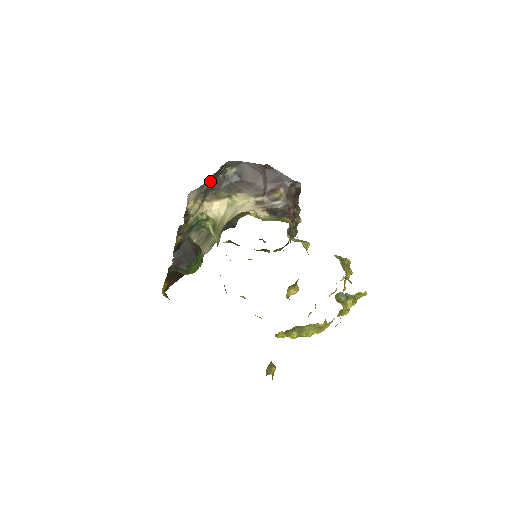
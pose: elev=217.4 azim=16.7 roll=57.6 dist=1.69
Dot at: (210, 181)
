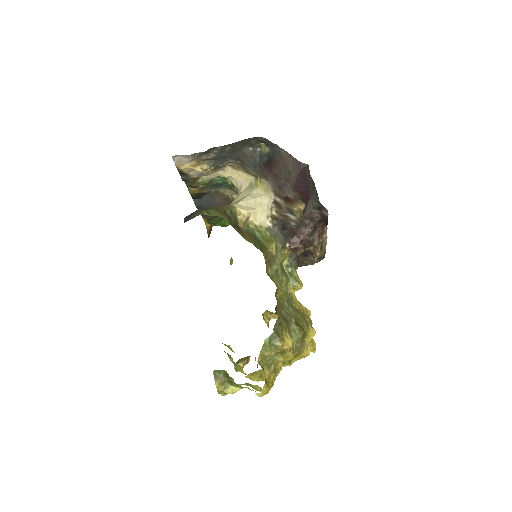
Dot at: (222, 151)
